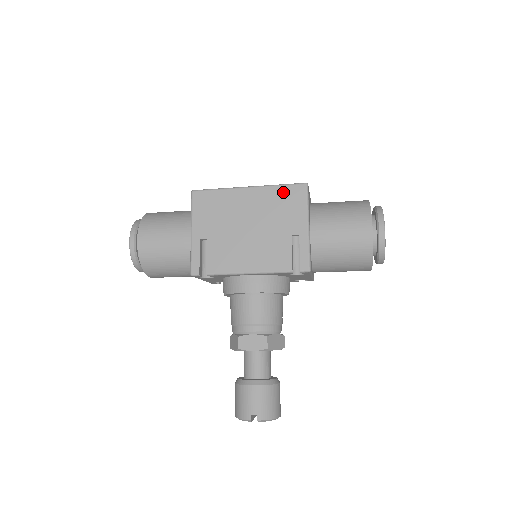
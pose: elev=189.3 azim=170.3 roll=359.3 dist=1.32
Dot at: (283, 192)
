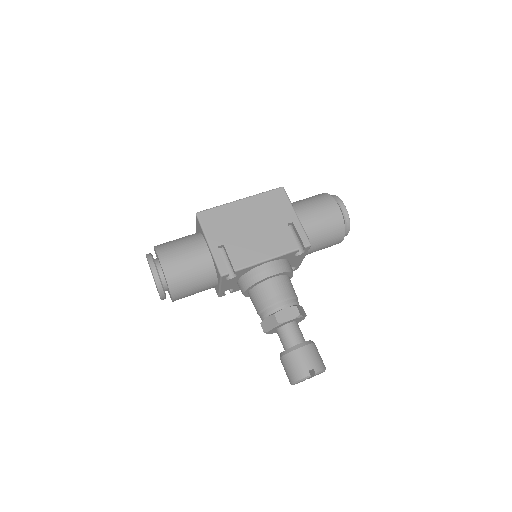
Dot at: (268, 196)
